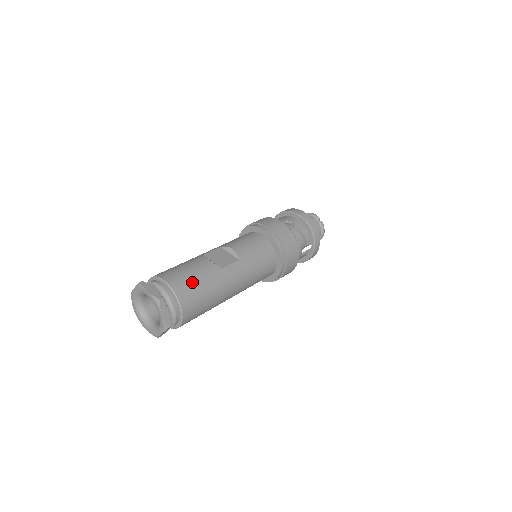
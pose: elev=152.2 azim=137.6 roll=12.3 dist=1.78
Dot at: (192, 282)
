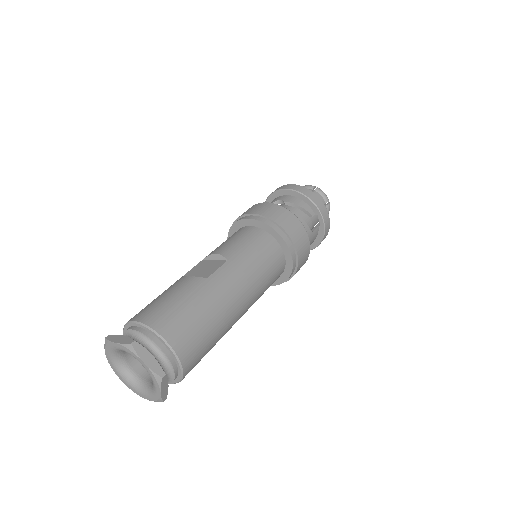
Dot at: (172, 307)
